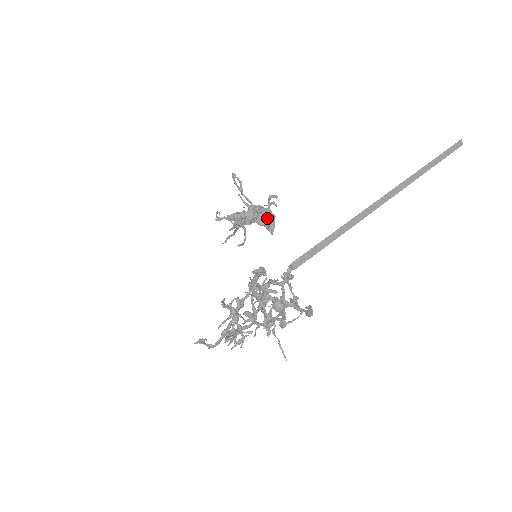
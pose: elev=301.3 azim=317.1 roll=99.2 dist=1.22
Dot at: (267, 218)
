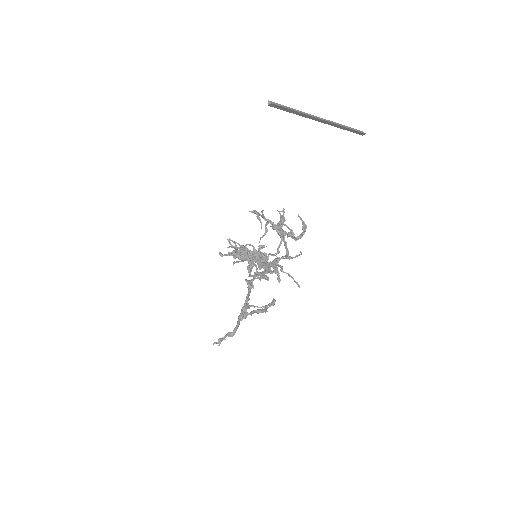
Dot at: (260, 253)
